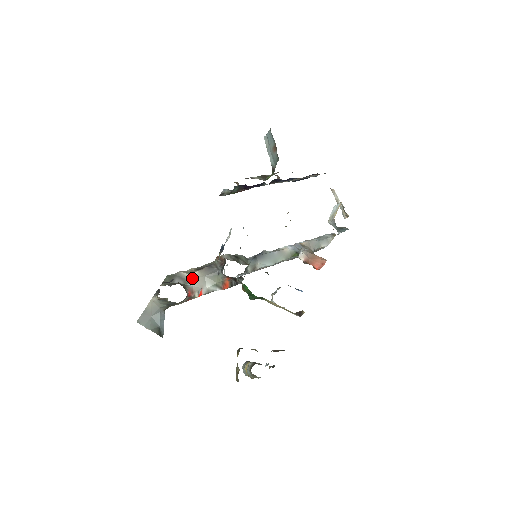
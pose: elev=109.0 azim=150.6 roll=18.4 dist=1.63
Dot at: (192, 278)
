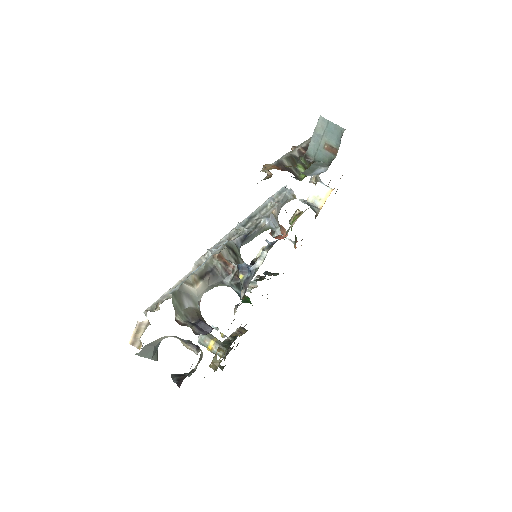
Dot at: (199, 293)
